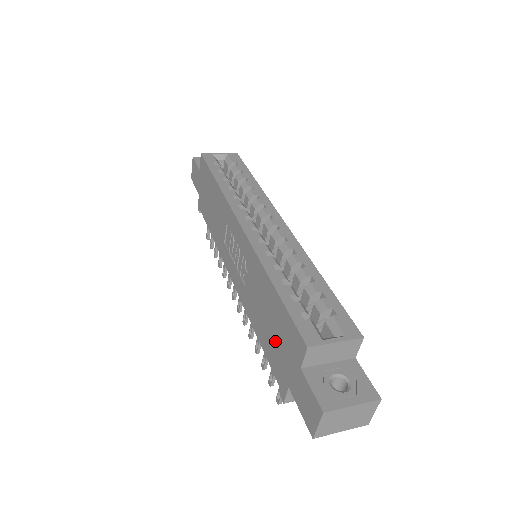
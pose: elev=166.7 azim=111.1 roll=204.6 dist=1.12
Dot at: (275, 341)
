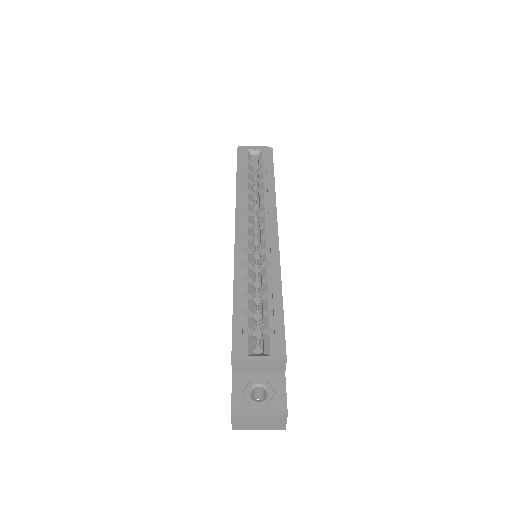
Dot at: occluded
